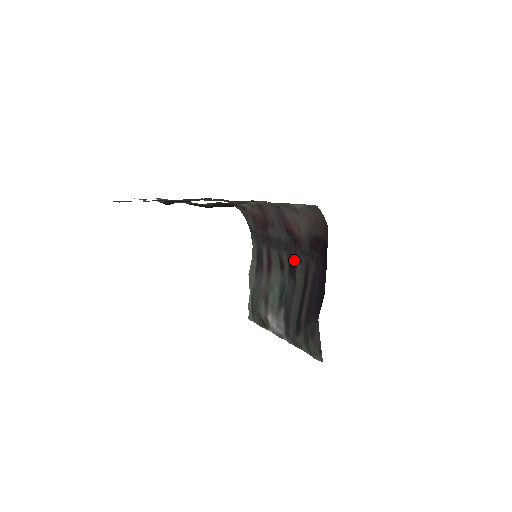
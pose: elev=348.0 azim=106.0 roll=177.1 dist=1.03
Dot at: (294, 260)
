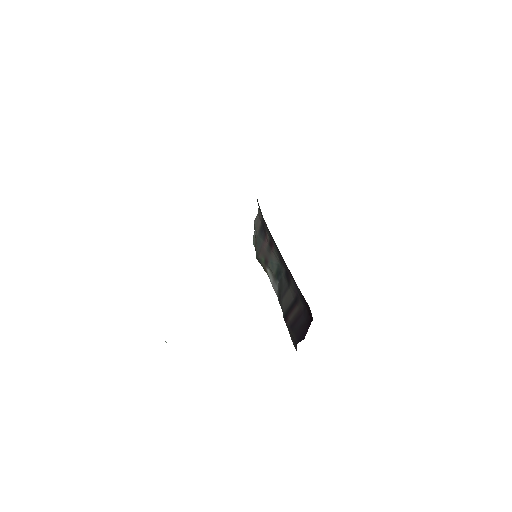
Dot at: (290, 276)
